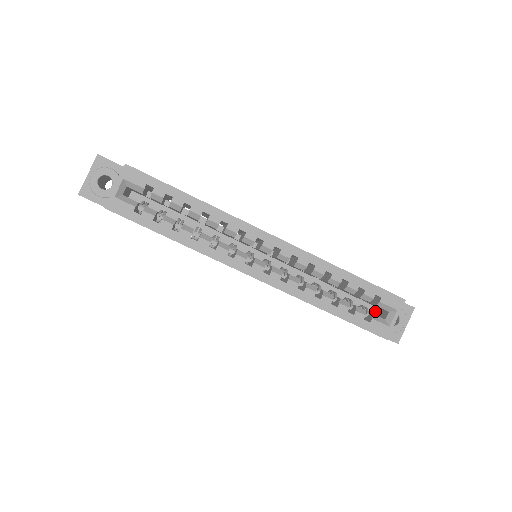
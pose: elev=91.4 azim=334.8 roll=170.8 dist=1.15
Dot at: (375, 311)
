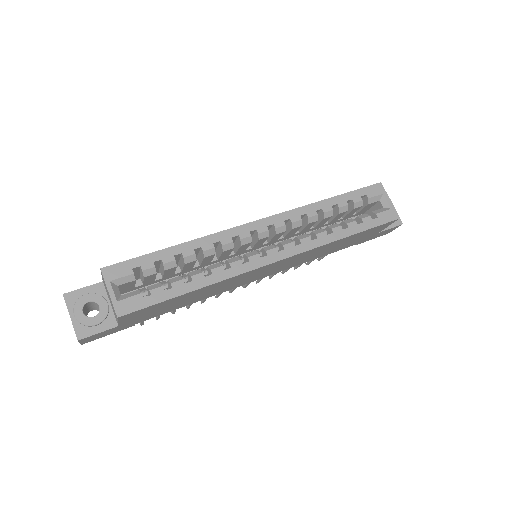
Dot at: occluded
